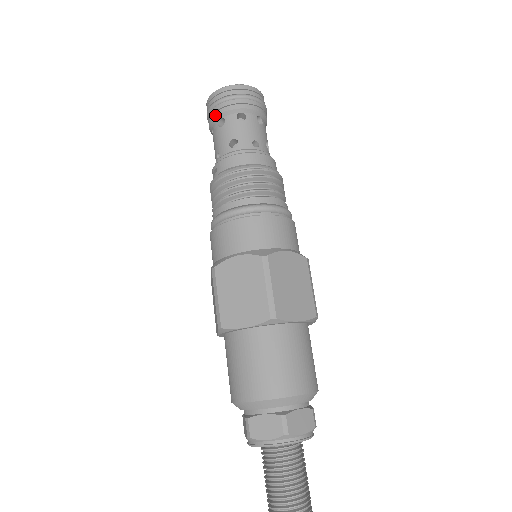
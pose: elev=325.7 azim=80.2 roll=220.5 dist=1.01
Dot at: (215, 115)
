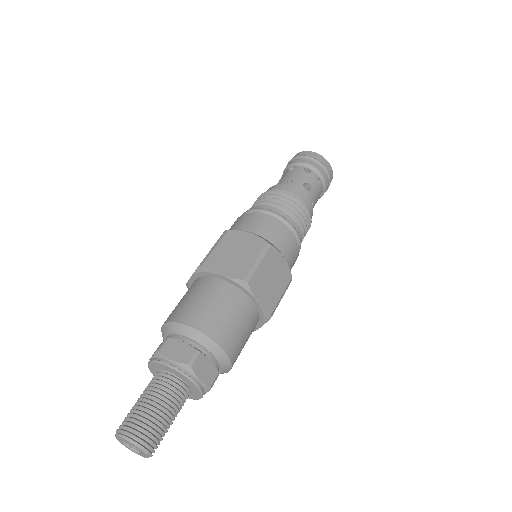
Dot at: occluded
